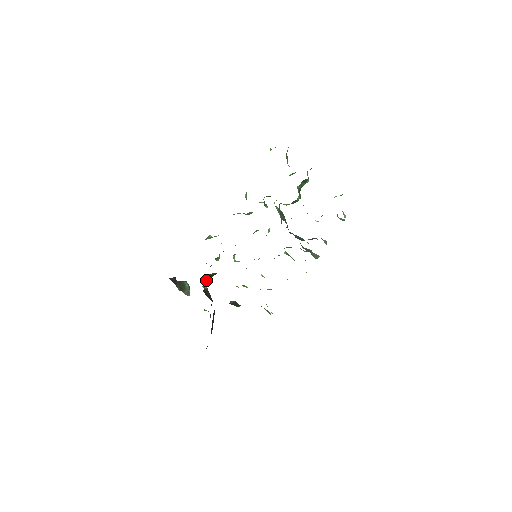
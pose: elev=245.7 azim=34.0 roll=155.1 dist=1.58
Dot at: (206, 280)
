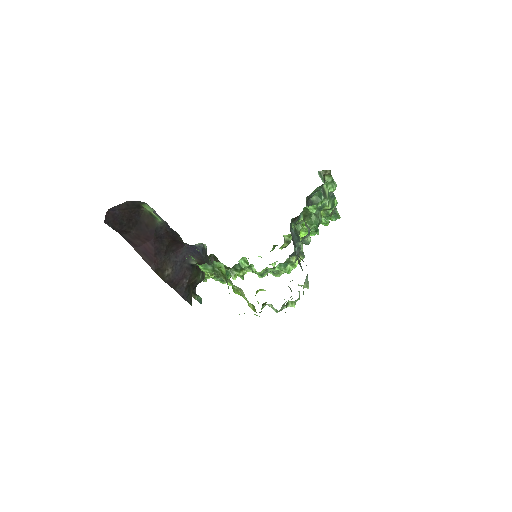
Dot at: occluded
